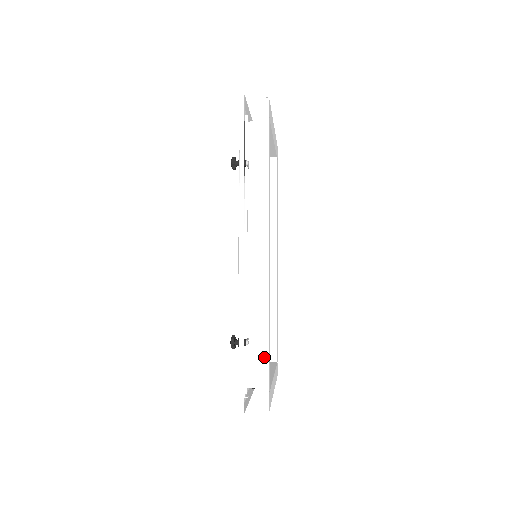
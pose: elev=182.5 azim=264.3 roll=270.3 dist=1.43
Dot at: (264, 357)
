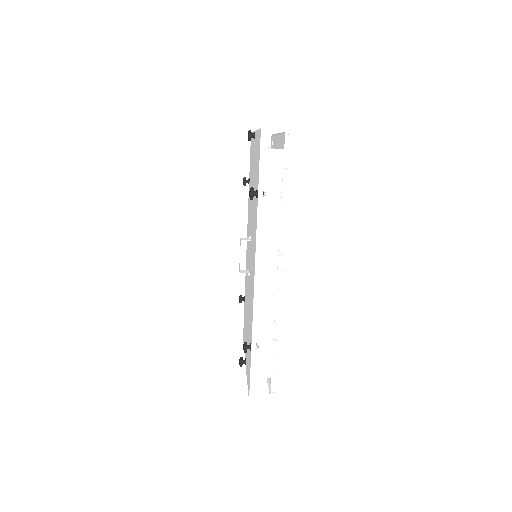
Dot at: (268, 354)
